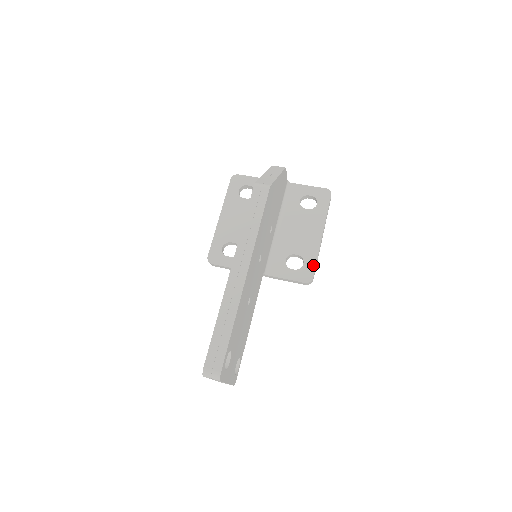
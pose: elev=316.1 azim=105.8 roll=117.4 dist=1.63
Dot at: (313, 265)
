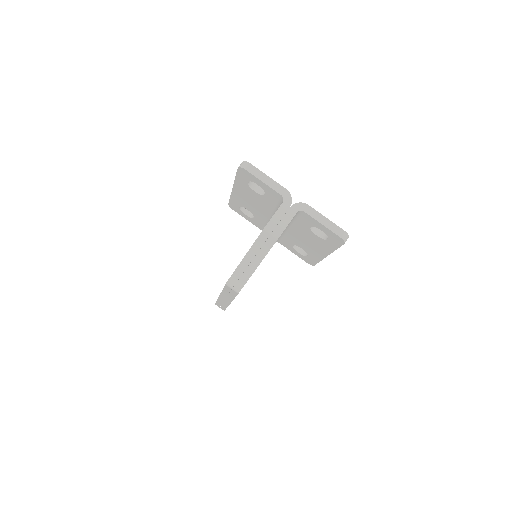
Dot at: (315, 262)
